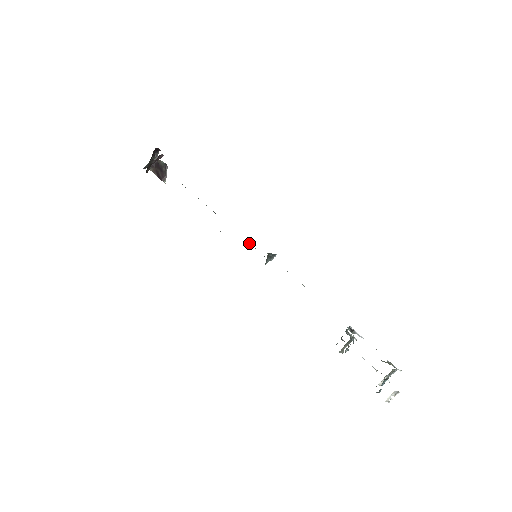
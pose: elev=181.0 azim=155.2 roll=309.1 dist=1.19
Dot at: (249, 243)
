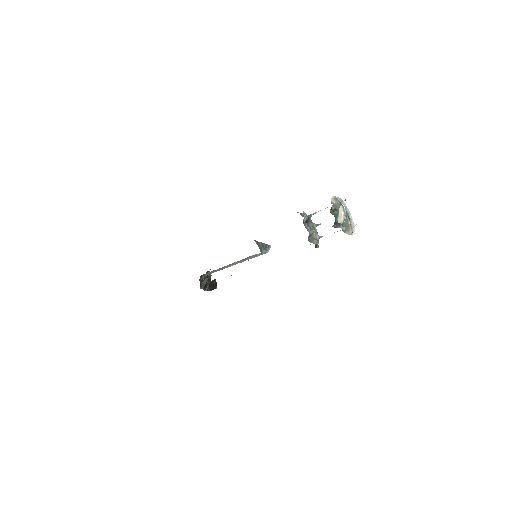
Dot at: (254, 257)
